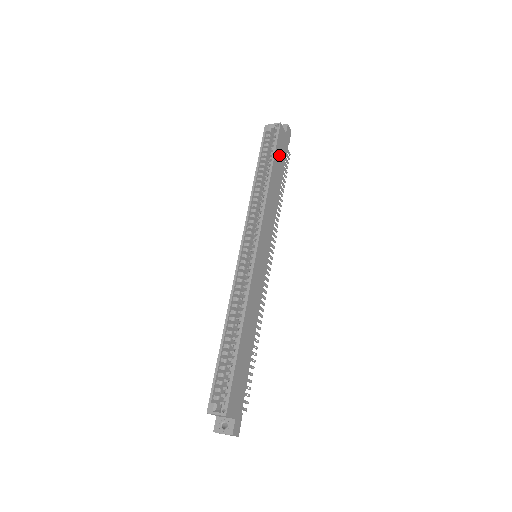
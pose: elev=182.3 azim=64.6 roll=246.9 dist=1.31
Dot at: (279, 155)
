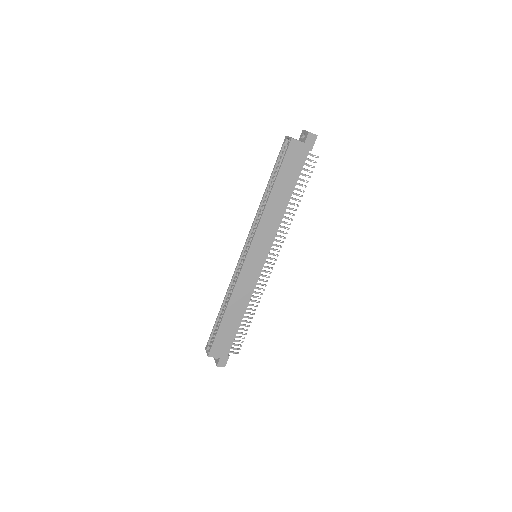
Dot at: (288, 169)
